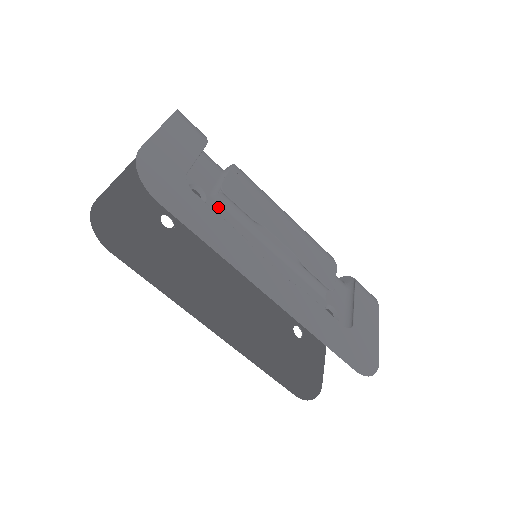
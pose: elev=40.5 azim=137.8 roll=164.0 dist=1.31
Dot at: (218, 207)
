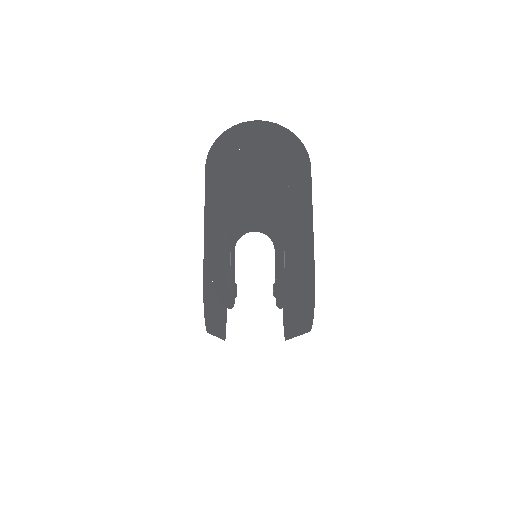
Dot at: occluded
